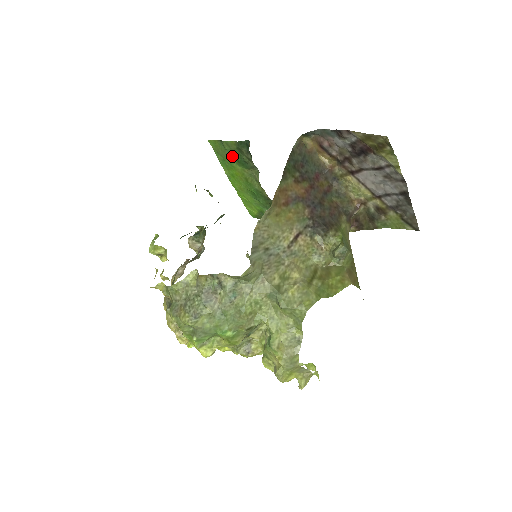
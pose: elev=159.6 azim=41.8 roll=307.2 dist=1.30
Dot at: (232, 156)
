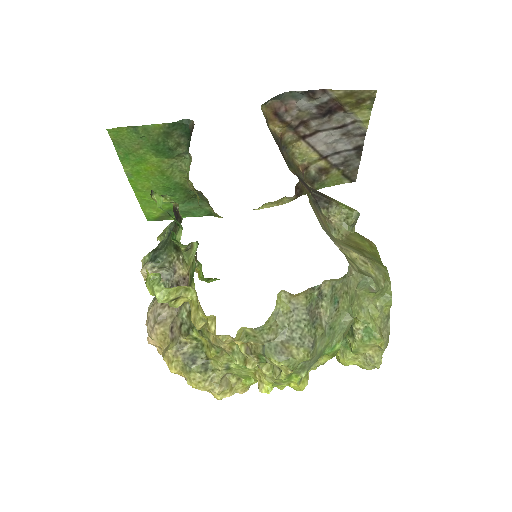
Dot at: (148, 145)
